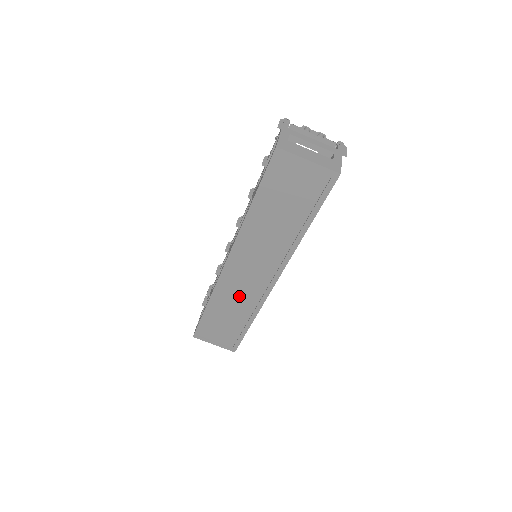
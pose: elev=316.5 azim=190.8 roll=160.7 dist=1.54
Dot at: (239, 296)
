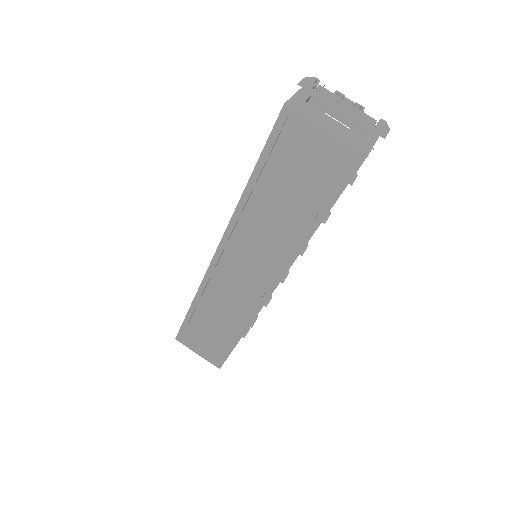
Dot at: (228, 301)
